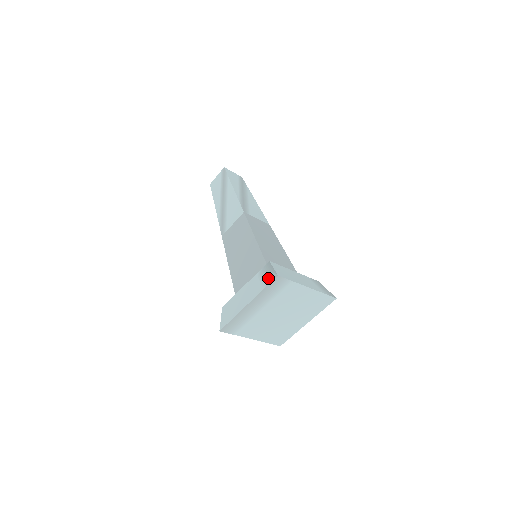
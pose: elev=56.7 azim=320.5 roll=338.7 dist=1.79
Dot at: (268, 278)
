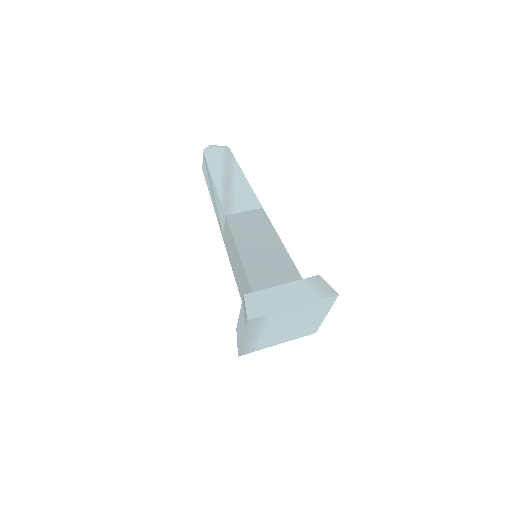
Dot at: (245, 318)
